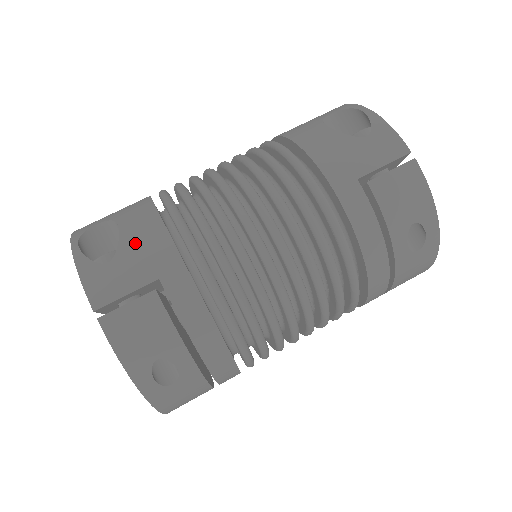
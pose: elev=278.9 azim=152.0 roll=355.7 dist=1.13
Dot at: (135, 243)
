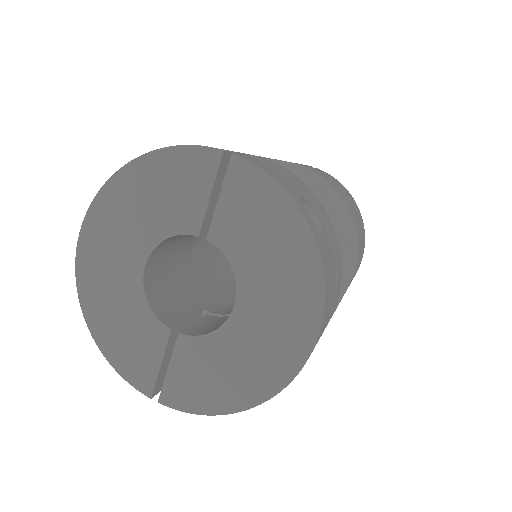
Dot at: occluded
